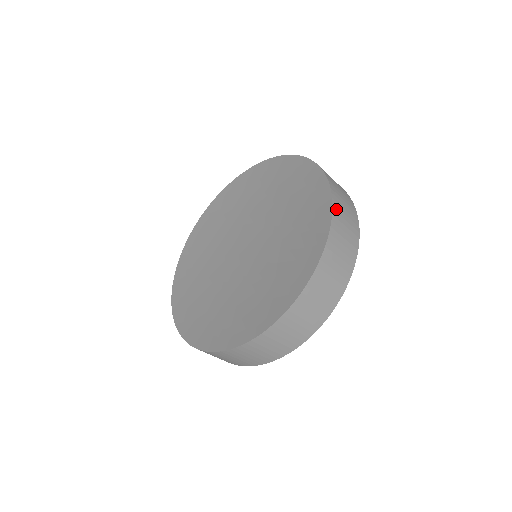
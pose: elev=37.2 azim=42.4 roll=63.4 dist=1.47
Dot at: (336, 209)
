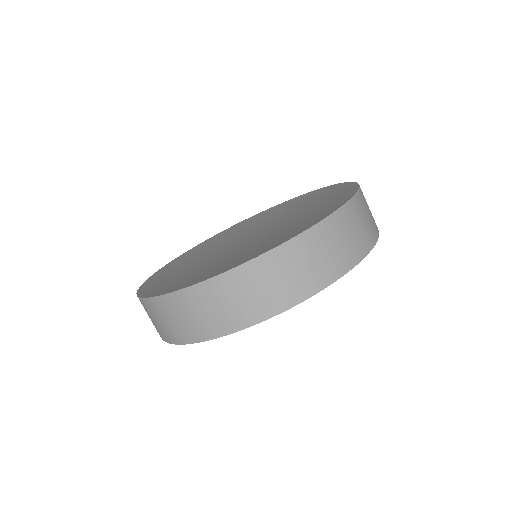
Dot at: (350, 208)
